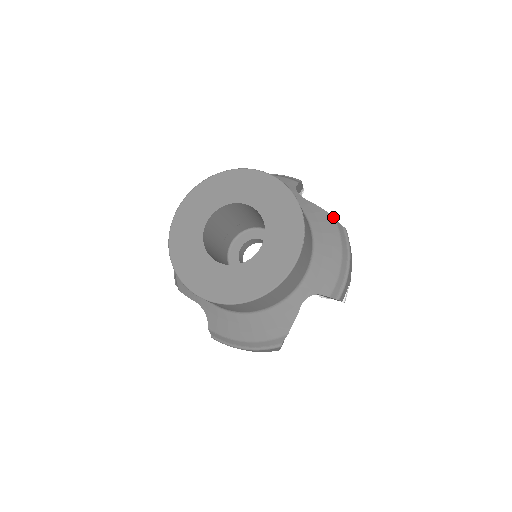
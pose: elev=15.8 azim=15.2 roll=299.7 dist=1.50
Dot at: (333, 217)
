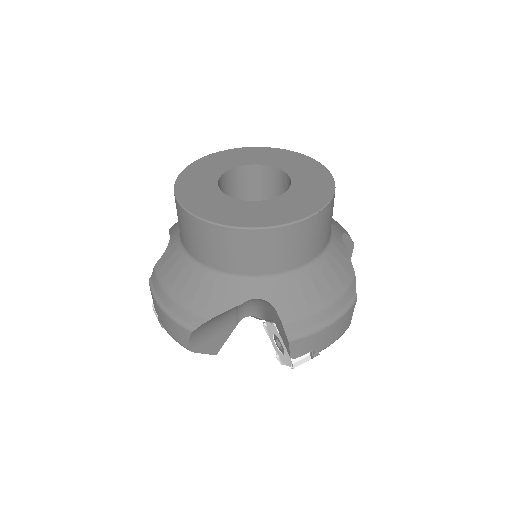
Dot at: (354, 274)
